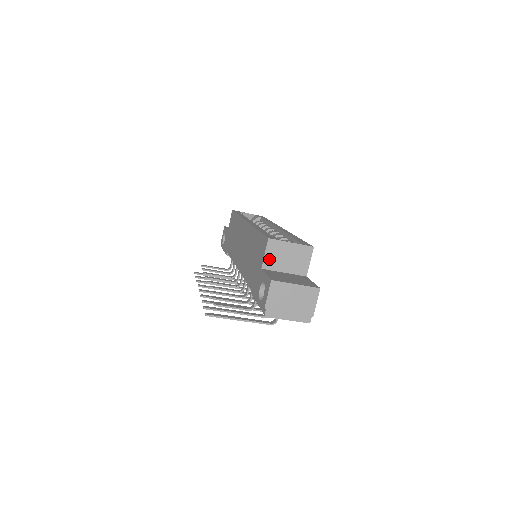
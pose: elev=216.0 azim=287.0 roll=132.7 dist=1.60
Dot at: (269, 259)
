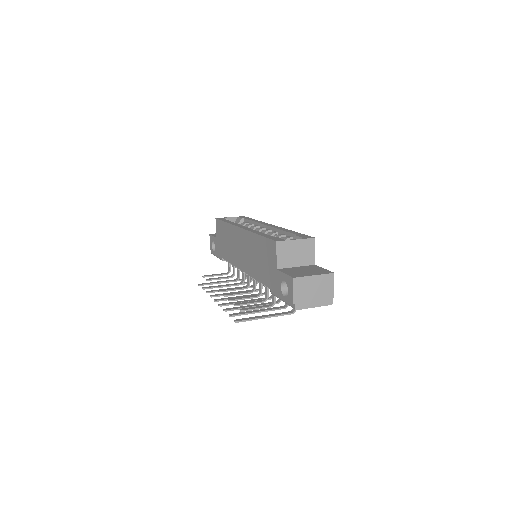
Dot at: (281, 259)
